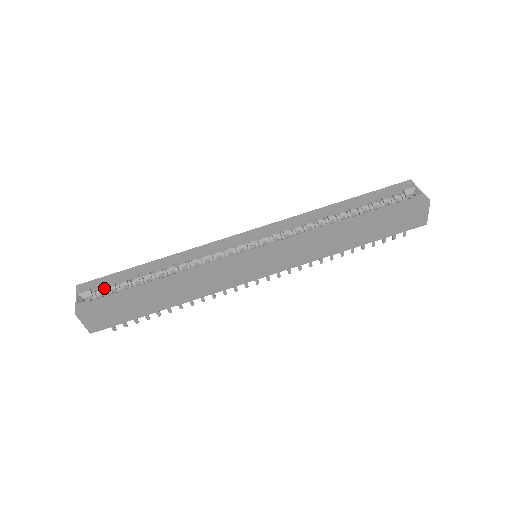
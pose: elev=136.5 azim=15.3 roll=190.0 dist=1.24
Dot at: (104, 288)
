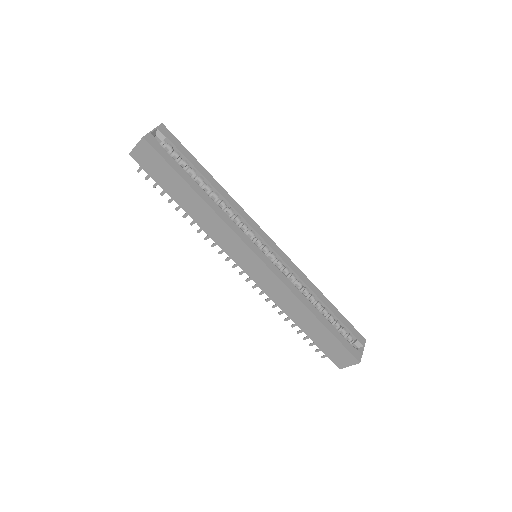
Dot at: (172, 148)
